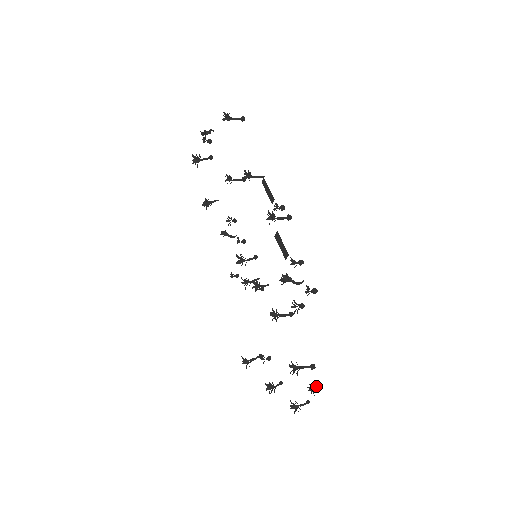
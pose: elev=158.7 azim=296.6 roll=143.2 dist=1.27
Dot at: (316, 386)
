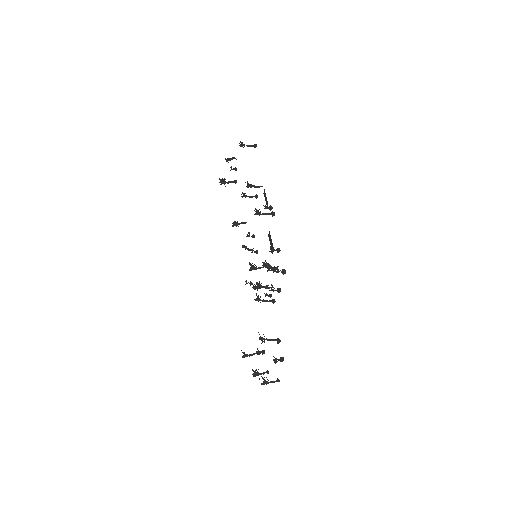
Dot at: (280, 359)
